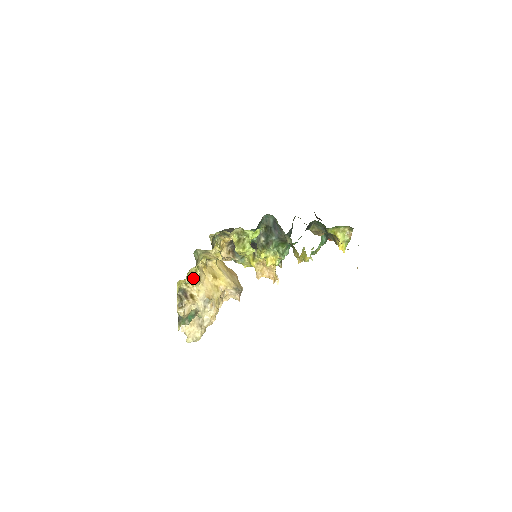
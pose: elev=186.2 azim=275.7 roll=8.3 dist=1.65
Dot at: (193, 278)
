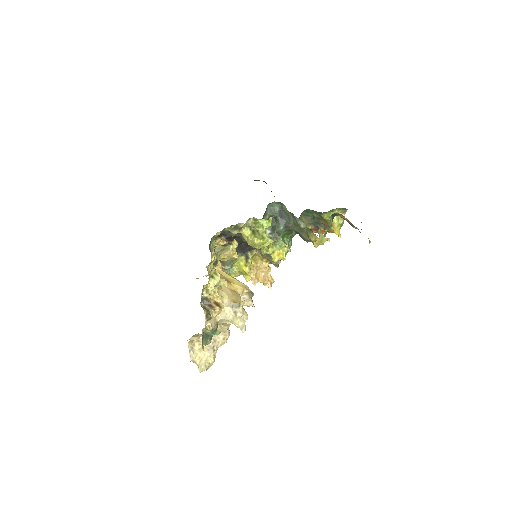
Dot at: (215, 282)
